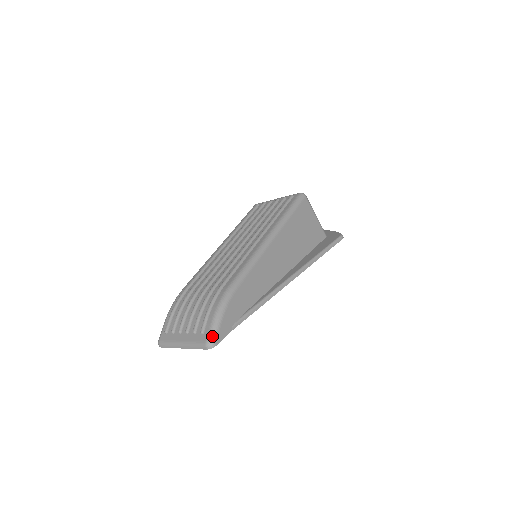
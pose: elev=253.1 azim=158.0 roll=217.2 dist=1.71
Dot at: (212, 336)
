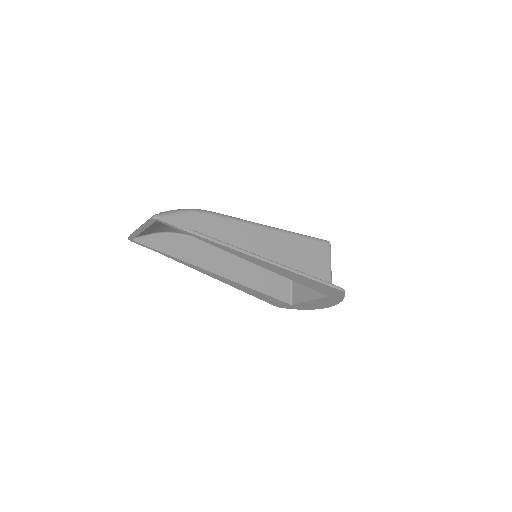
Dot at: (163, 213)
